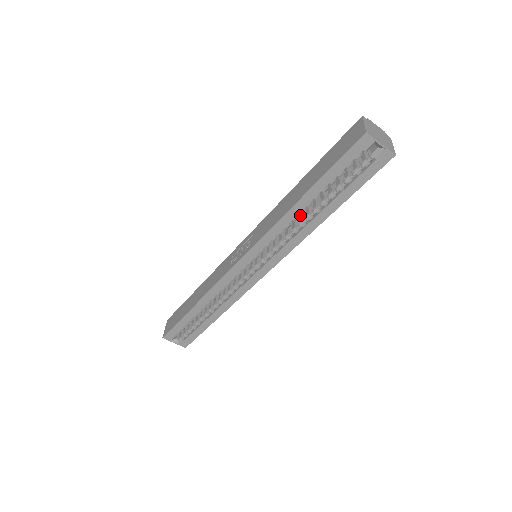
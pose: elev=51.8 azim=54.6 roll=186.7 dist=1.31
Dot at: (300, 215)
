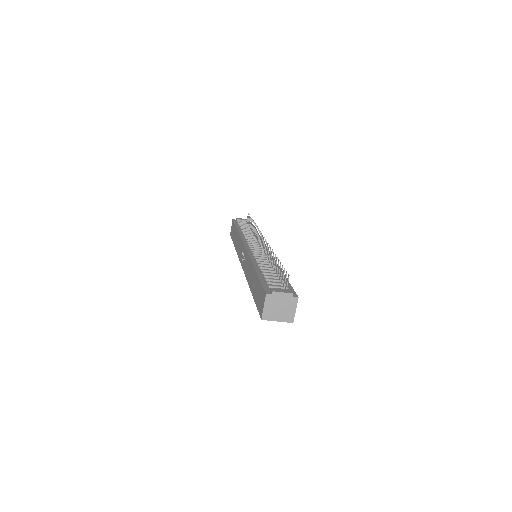
Dot at: occluded
